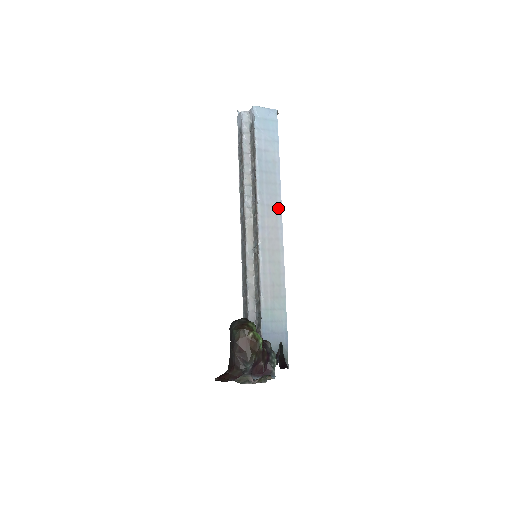
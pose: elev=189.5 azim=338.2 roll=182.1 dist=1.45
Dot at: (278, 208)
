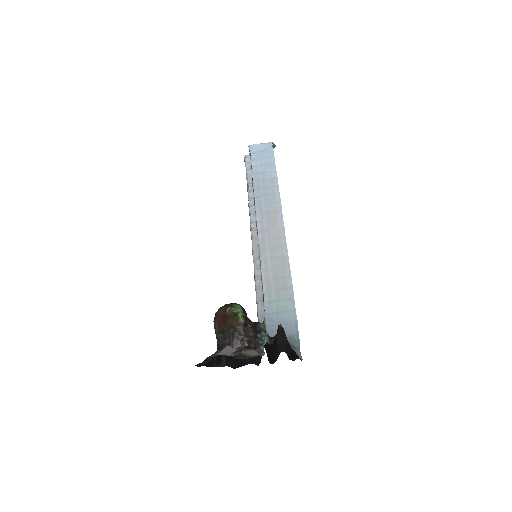
Dot at: (278, 212)
